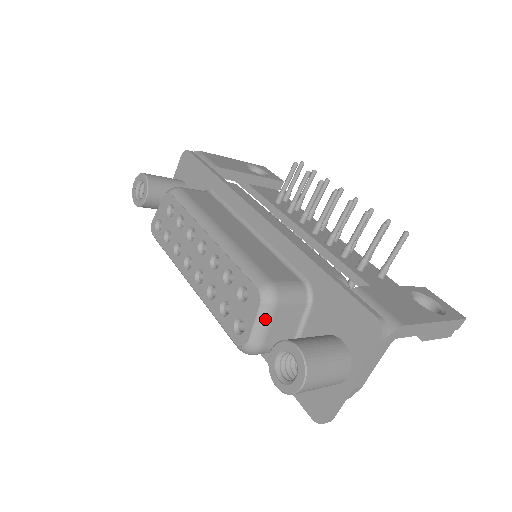
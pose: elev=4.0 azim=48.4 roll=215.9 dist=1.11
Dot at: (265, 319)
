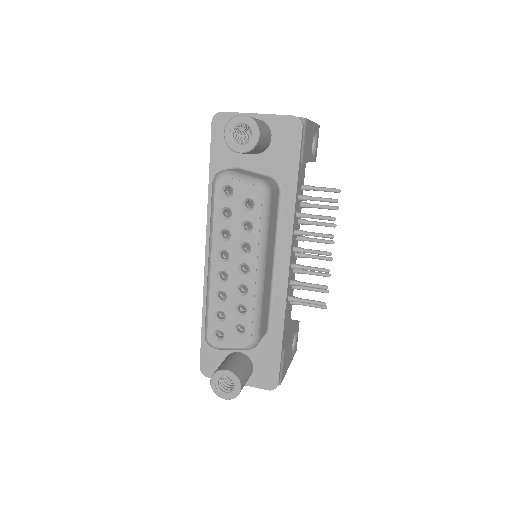
Dot at: occluded
